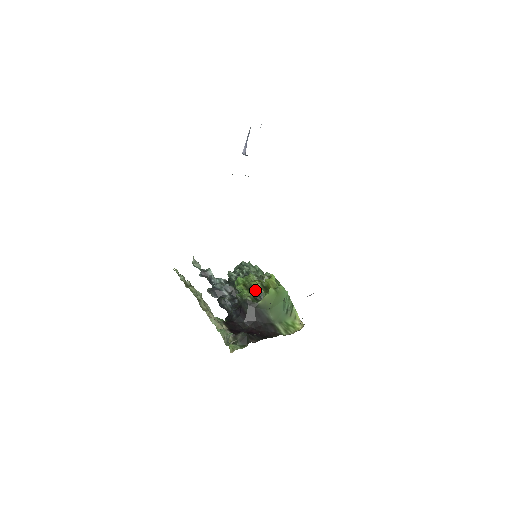
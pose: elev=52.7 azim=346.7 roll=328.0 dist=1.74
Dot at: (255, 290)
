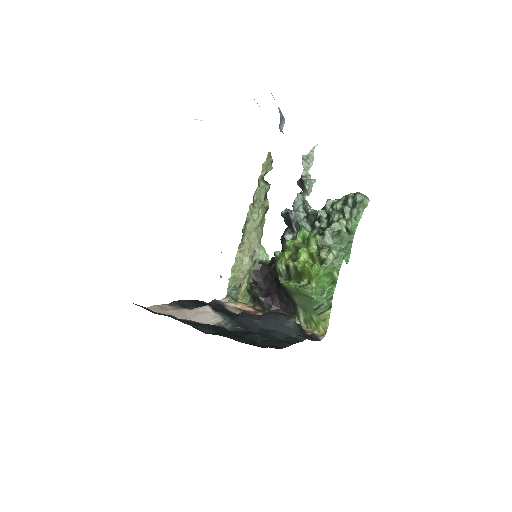
Dot at: occluded
